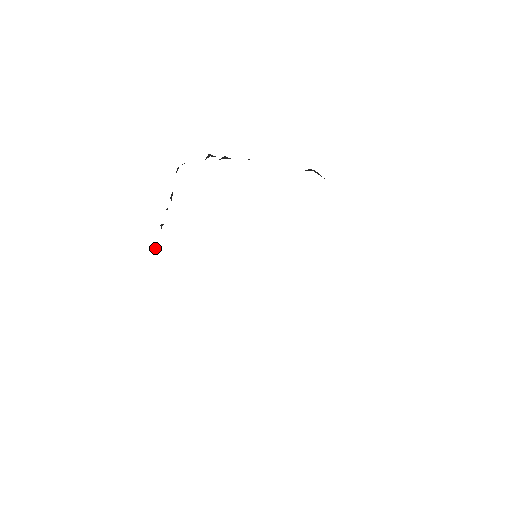
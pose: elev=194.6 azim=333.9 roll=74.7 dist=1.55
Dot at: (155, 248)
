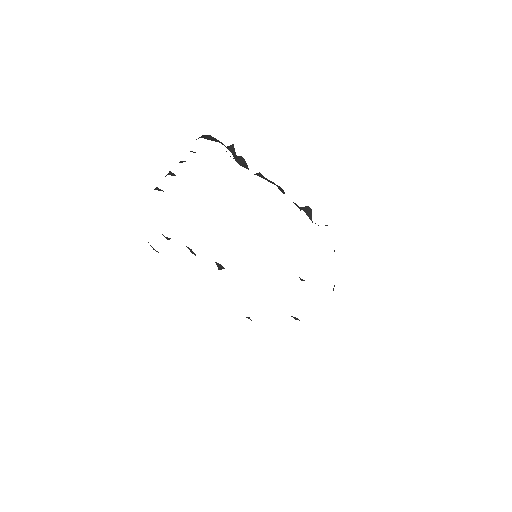
Dot at: occluded
